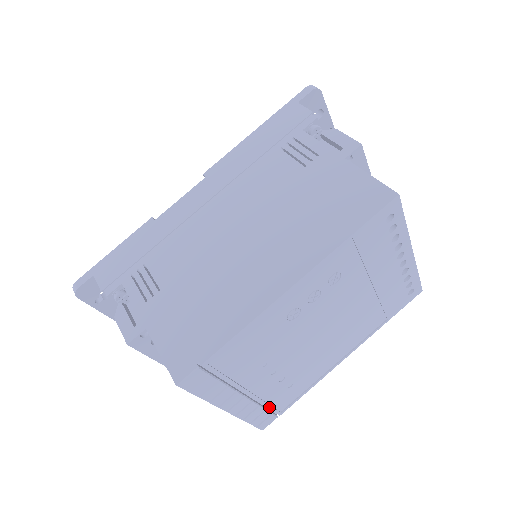
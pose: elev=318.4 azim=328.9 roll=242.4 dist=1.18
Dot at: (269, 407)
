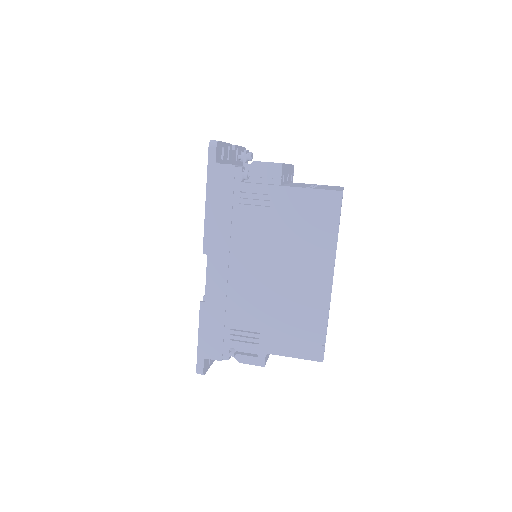
Dot at: occluded
